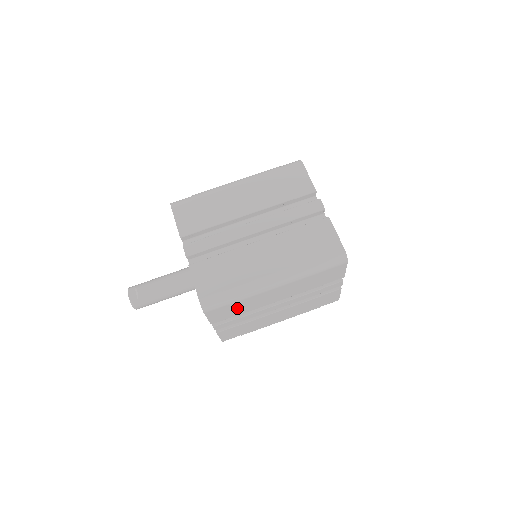
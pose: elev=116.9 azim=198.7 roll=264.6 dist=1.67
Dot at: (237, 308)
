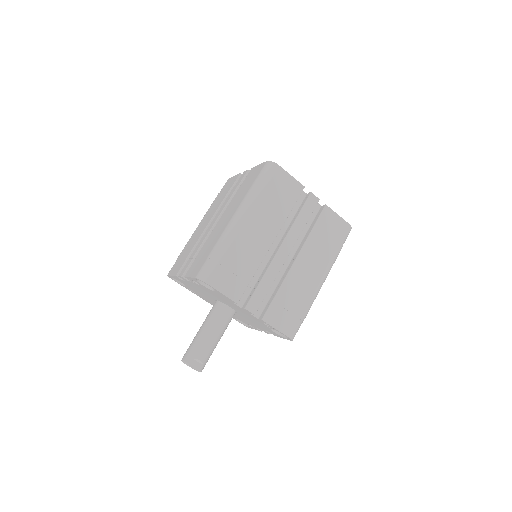
Dot at: occluded
